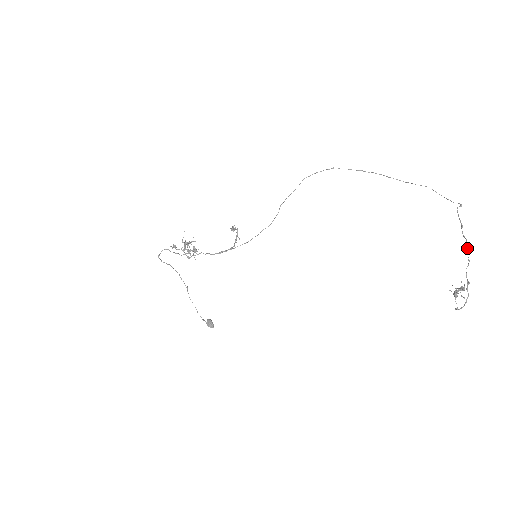
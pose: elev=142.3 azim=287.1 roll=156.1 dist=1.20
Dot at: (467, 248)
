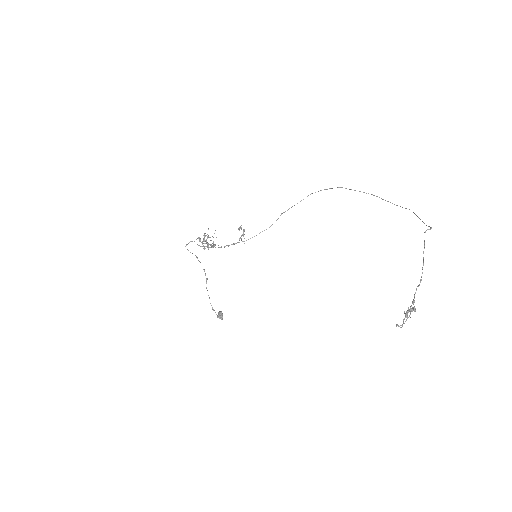
Dot at: (422, 268)
